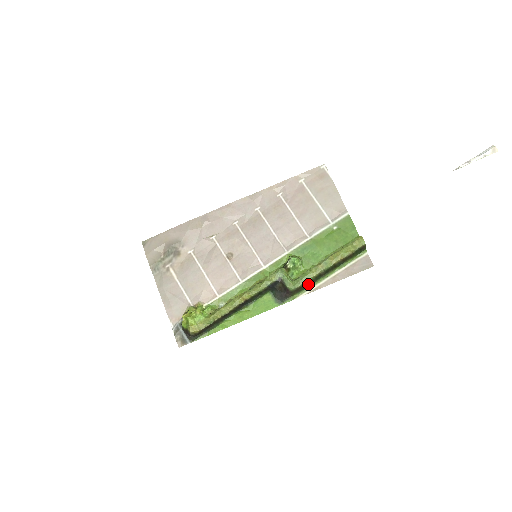
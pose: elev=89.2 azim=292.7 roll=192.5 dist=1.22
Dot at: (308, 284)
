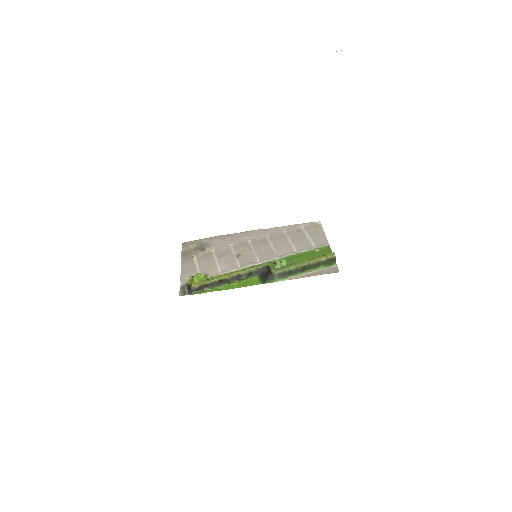
Dot at: (287, 274)
